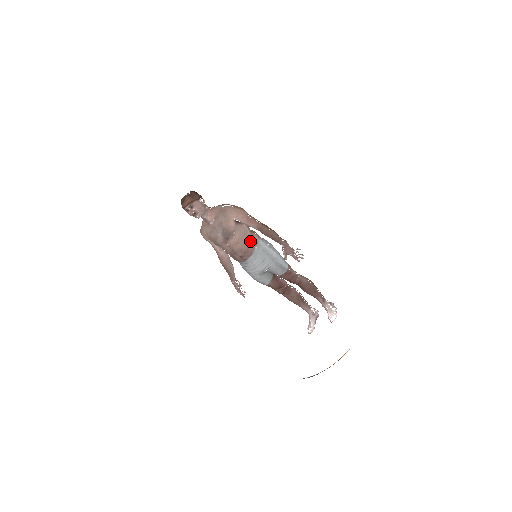
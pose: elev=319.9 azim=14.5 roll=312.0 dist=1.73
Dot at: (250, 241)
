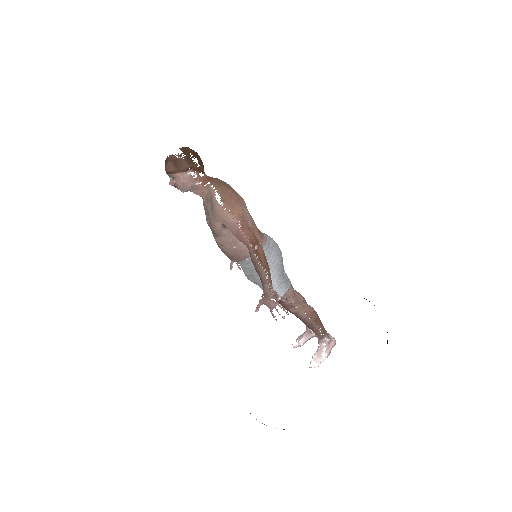
Dot at: (240, 251)
